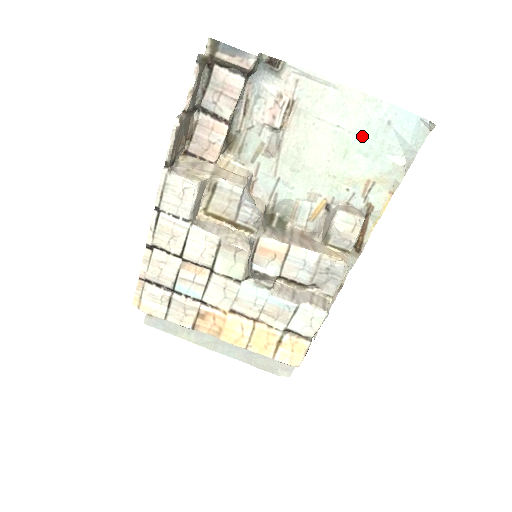
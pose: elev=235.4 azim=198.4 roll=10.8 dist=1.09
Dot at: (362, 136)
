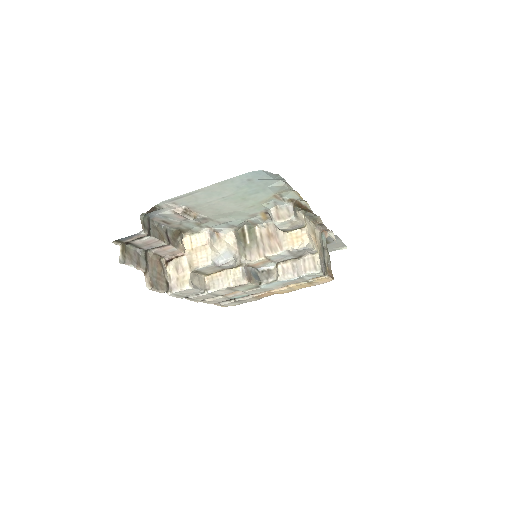
Dot at: (242, 191)
